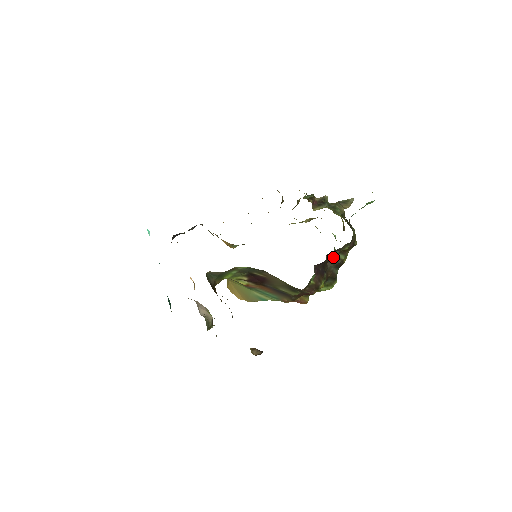
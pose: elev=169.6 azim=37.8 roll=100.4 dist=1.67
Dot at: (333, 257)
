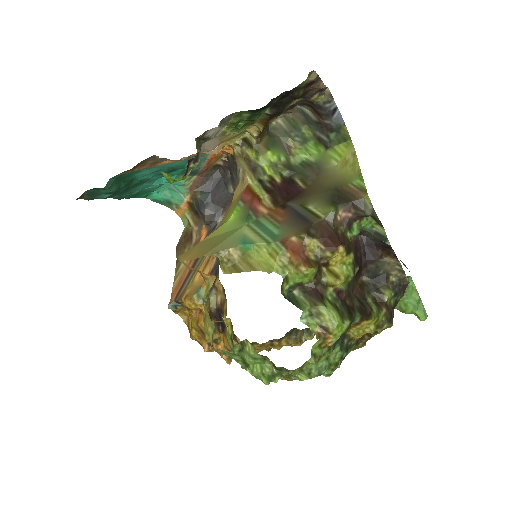
Dot at: (364, 294)
